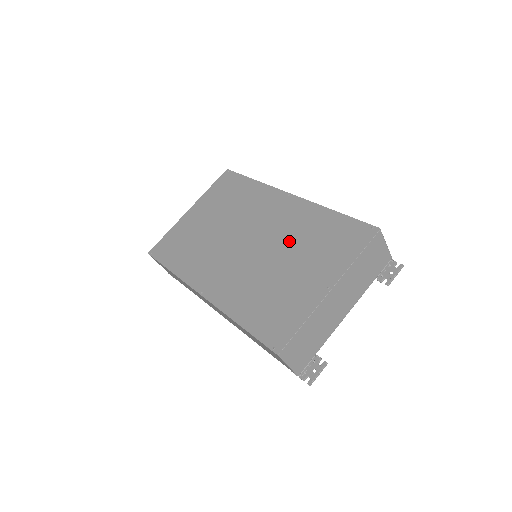
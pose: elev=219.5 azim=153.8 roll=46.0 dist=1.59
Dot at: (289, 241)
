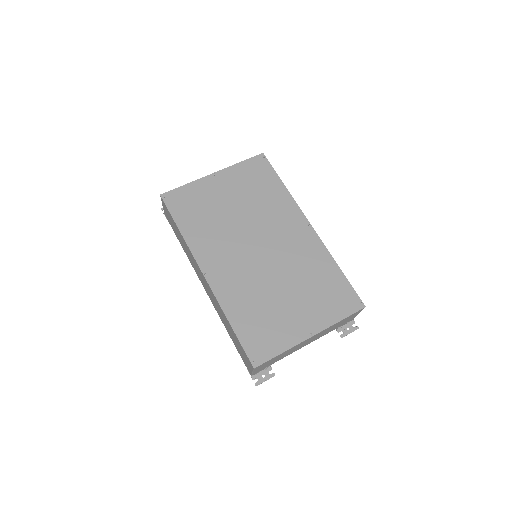
Dot at: (295, 272)
